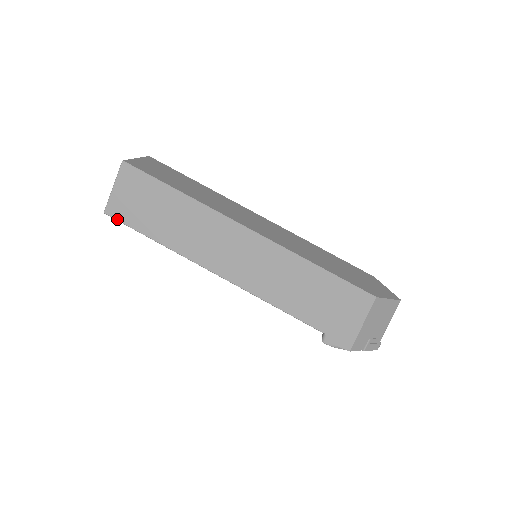
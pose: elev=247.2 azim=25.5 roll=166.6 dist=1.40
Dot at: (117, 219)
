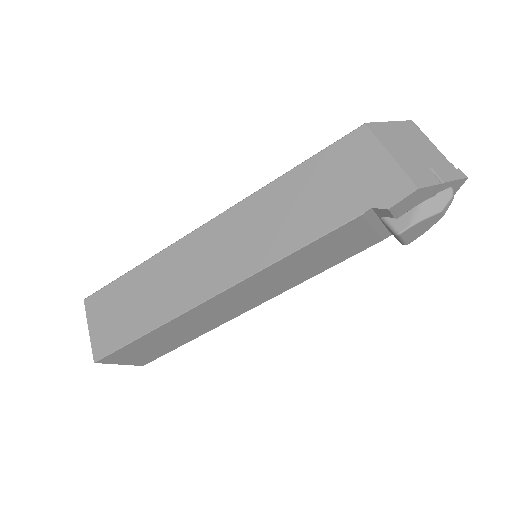
Dot at: (107, 354)
